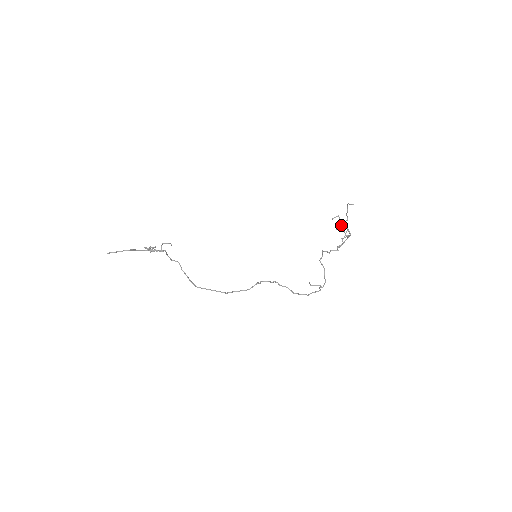
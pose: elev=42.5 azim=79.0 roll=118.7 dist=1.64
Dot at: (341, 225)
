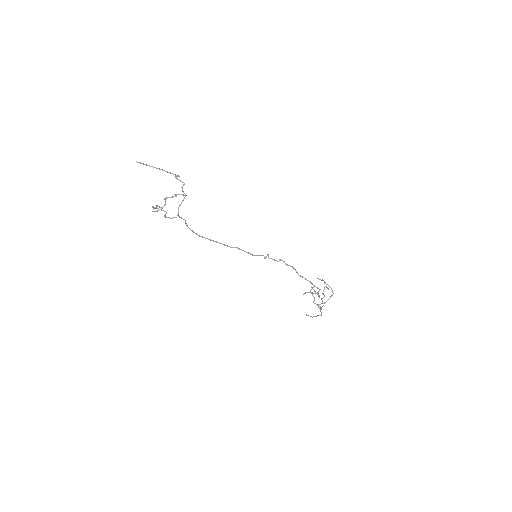
Dot at: occluded
